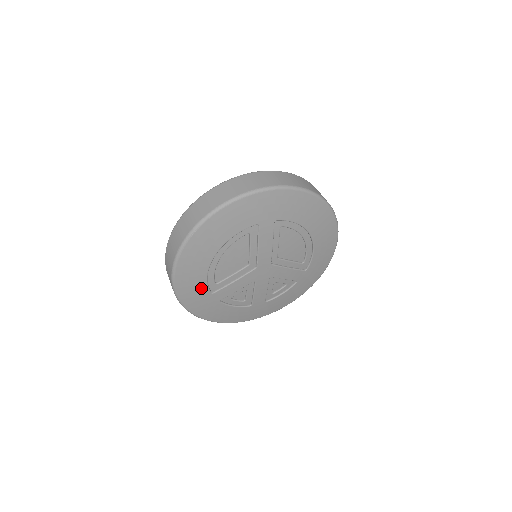
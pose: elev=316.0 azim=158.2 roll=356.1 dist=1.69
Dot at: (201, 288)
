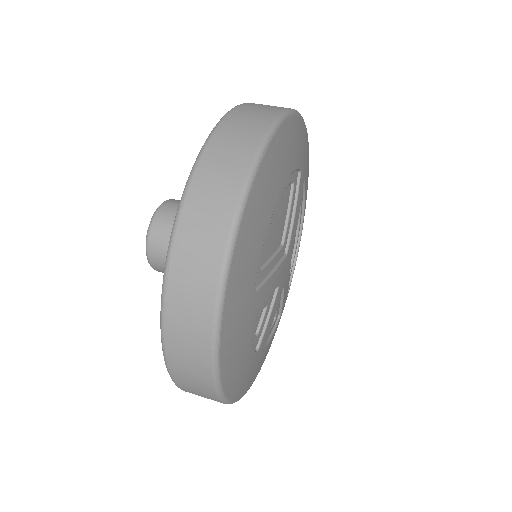
Dot at: (252, 269)
